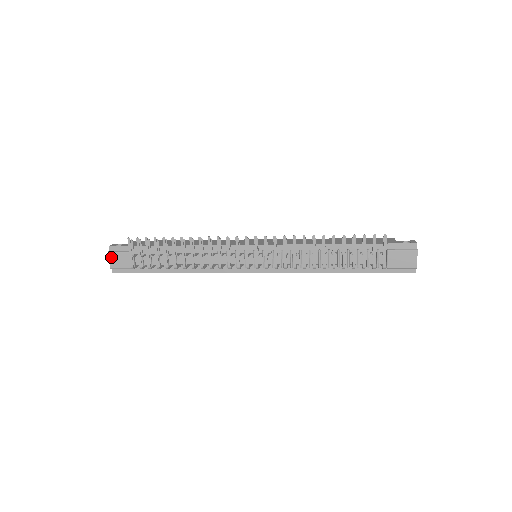
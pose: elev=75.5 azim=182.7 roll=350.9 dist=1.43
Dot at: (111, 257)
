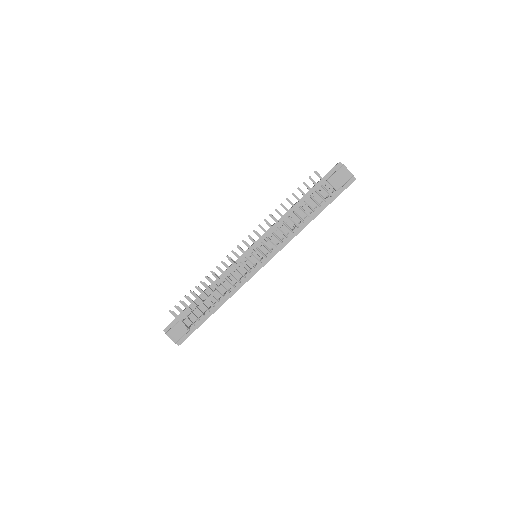
Dot at: (169, 336)
